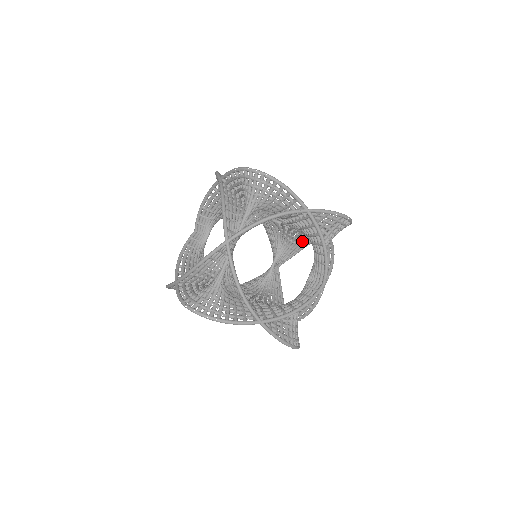
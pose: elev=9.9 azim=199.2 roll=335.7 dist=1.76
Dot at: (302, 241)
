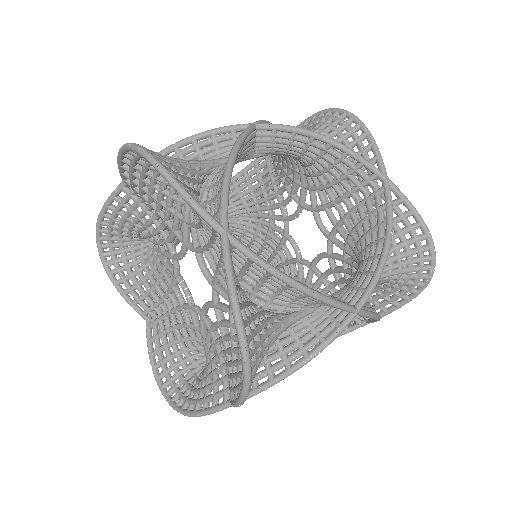
Dot at: occluded
